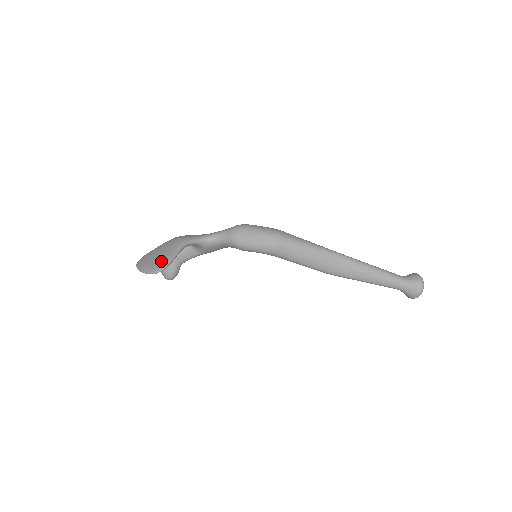
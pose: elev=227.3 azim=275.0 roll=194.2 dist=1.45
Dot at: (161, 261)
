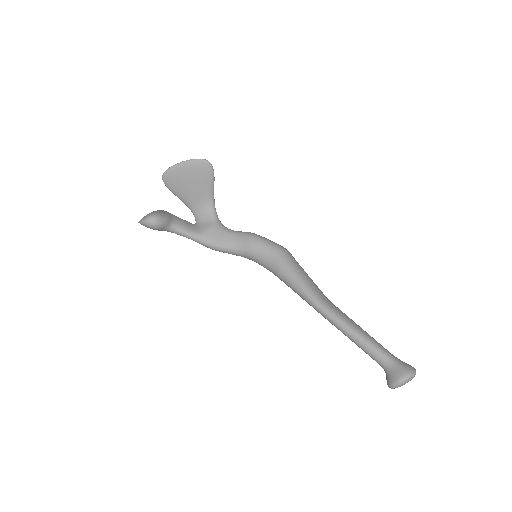
Dot at: occluded
